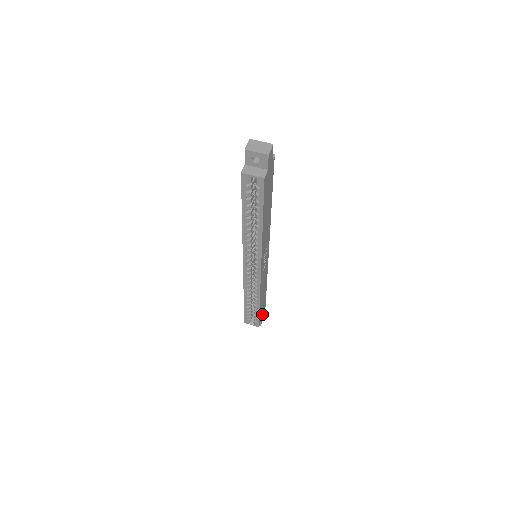
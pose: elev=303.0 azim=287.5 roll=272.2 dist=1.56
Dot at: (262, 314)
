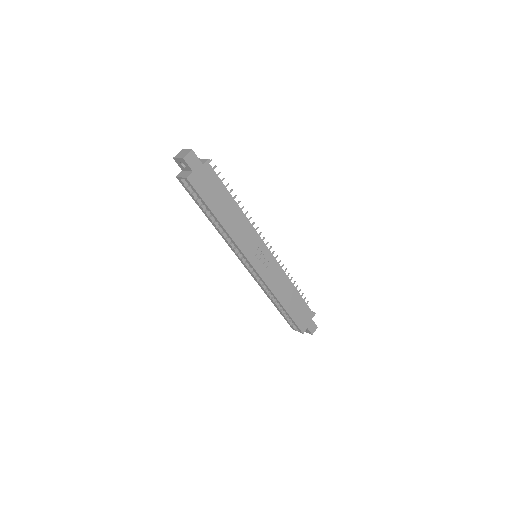
Dot at: (307, 321)
